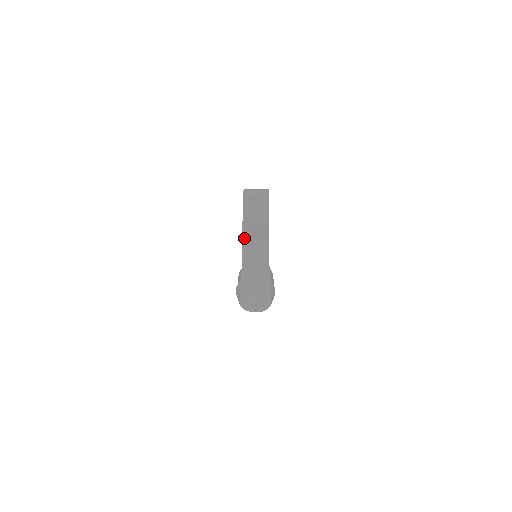
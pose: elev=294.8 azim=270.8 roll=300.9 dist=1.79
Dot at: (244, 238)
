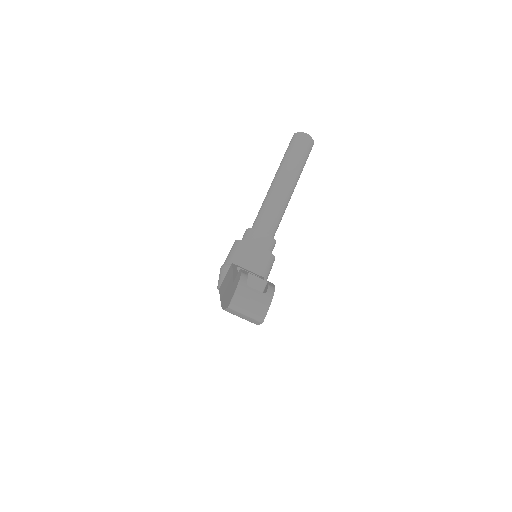
Dot at: occluded
